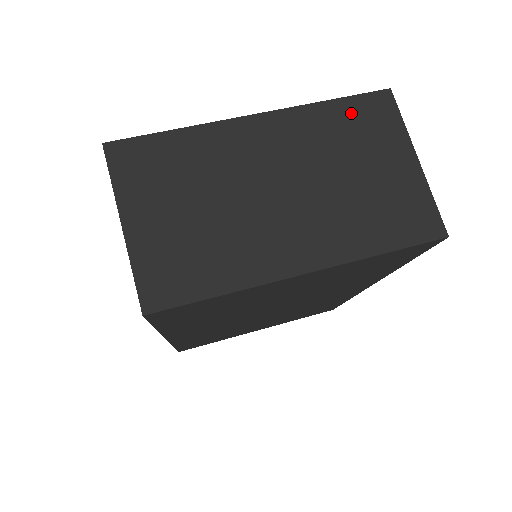
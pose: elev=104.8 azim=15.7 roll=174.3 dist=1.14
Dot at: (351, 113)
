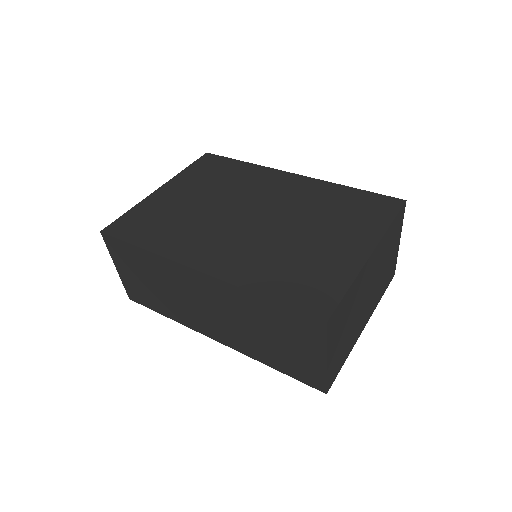
Dot at: (394, 227)
